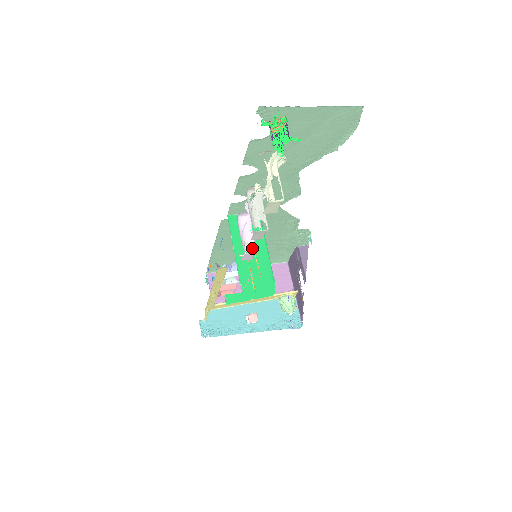
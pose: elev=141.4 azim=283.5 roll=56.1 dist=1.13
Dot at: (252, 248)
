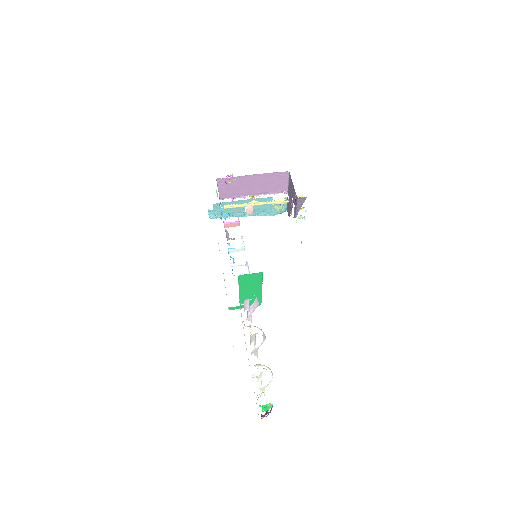
Dot at: (252, 288)
